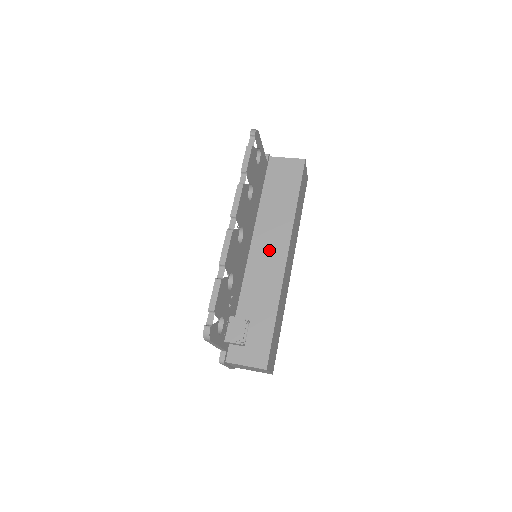
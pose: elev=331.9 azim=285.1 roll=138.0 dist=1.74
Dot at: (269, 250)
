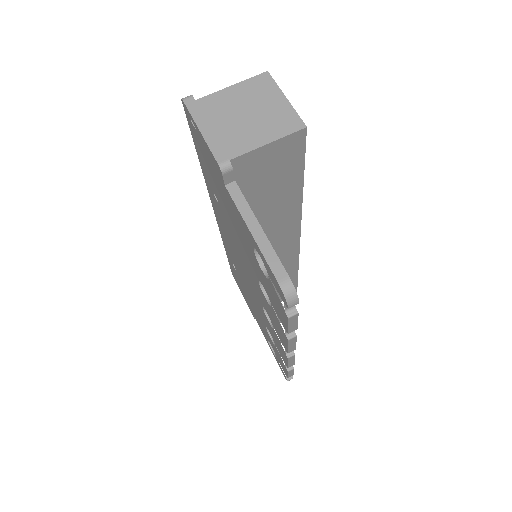
Dot at: (275, 248)
